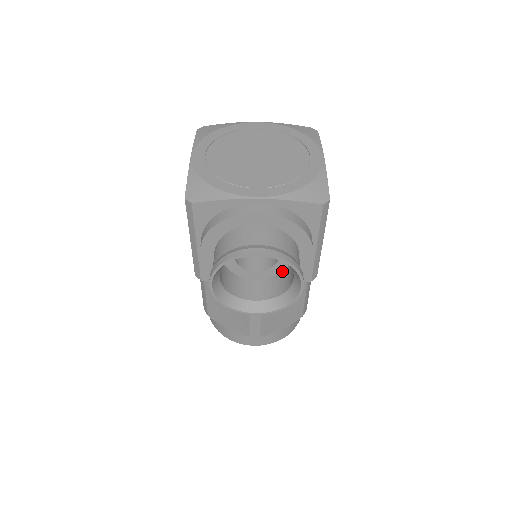
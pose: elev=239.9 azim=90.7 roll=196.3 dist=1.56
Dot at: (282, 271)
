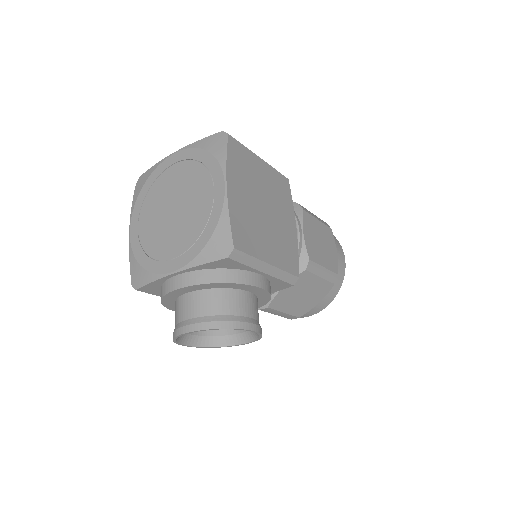
Dot at: occluded
